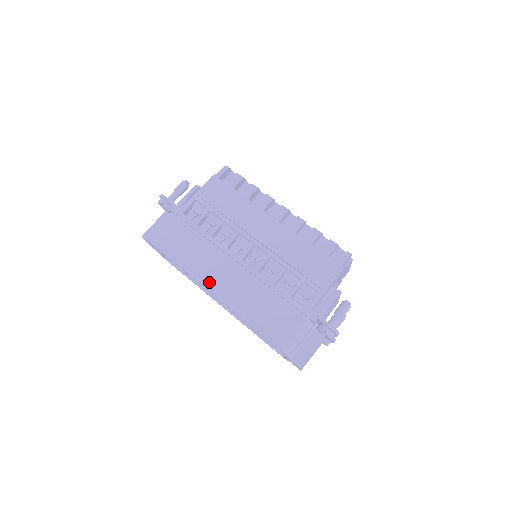
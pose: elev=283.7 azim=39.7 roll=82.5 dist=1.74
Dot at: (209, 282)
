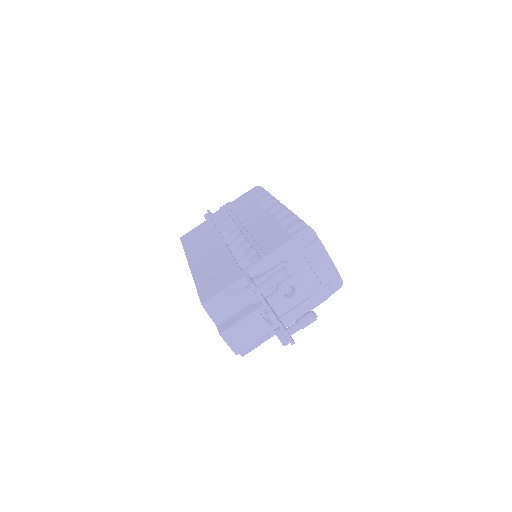
Dot at: (193, 258)
